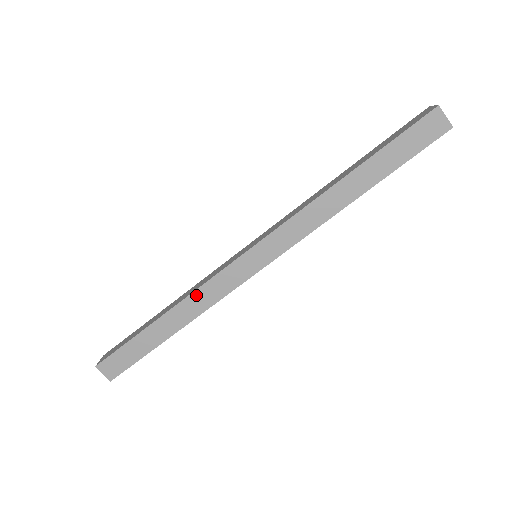
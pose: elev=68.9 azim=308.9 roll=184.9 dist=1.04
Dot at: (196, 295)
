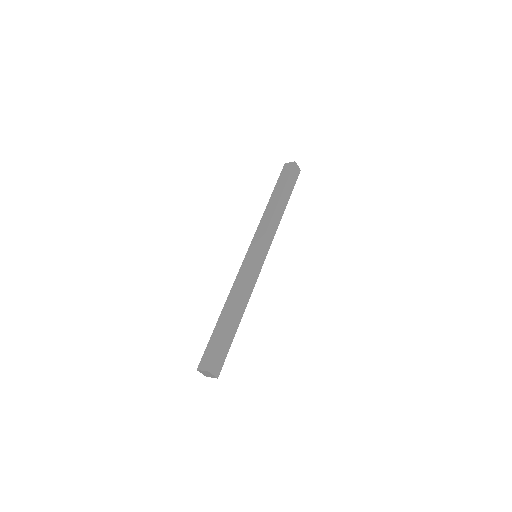
Dot at: (234, 288)
